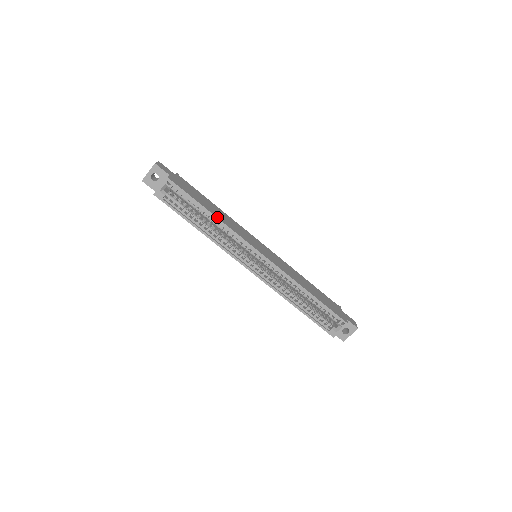
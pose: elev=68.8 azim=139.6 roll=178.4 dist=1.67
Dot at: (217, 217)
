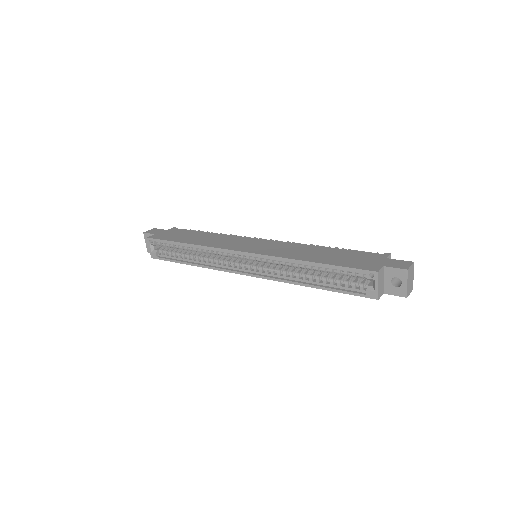
Dot at: (192, 244)
